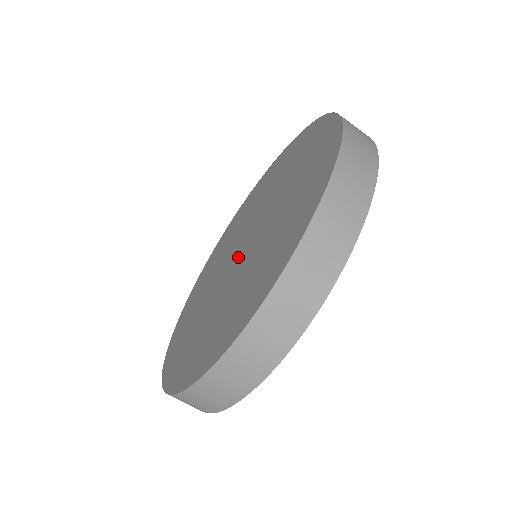
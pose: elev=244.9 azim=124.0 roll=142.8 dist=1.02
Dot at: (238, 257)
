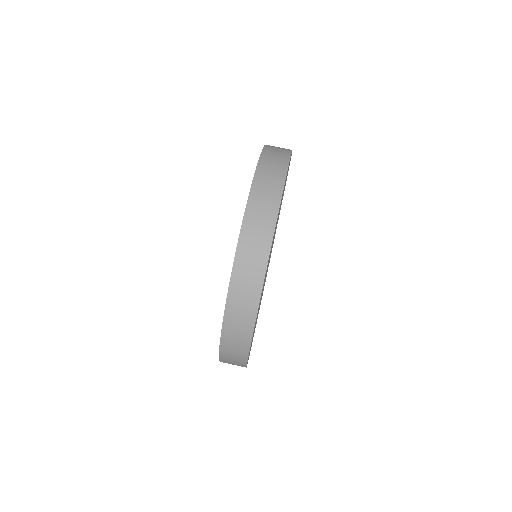
Dot at: occluded
